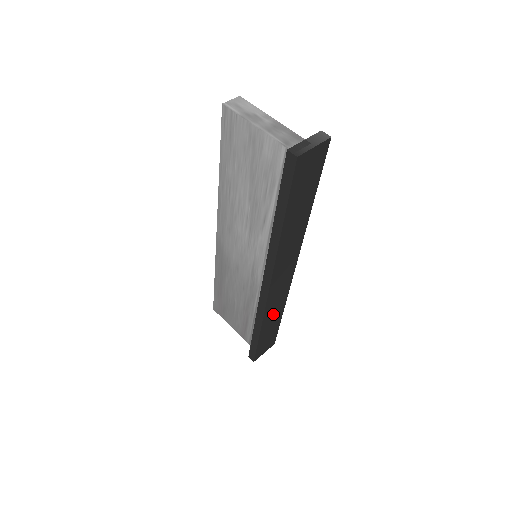
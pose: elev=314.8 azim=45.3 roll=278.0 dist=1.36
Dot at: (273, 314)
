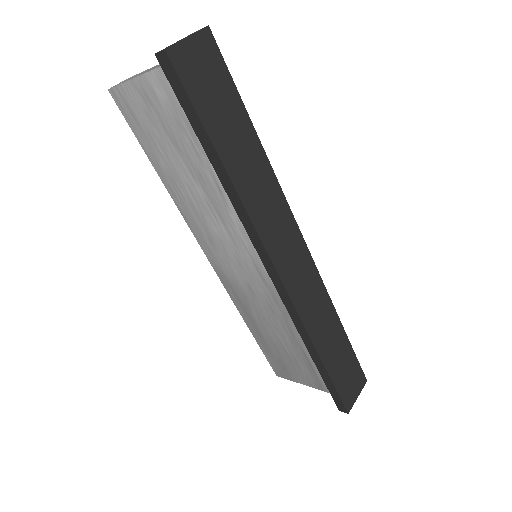
Dot at: (322, 324)
